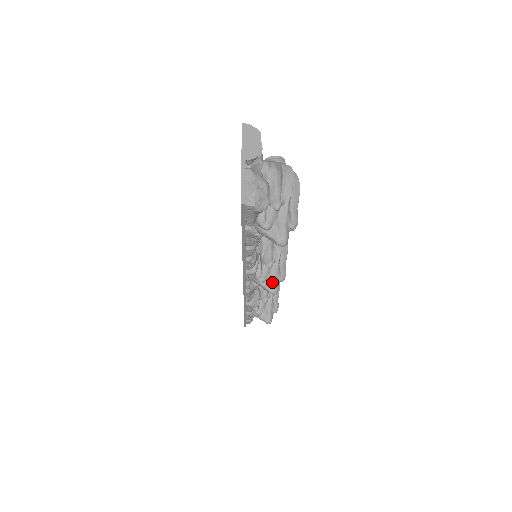
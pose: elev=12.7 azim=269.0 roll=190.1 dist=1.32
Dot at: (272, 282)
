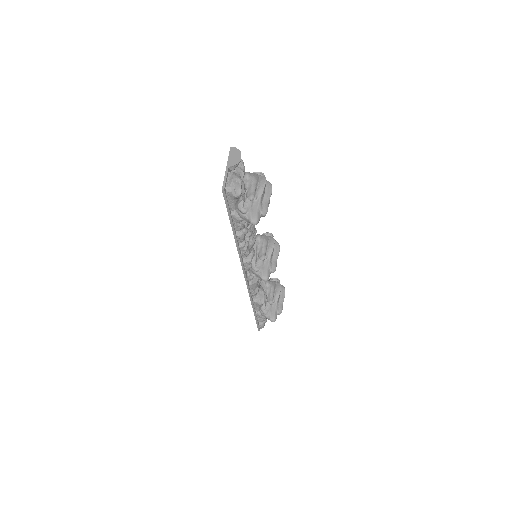
Dot at: (264, 271)
